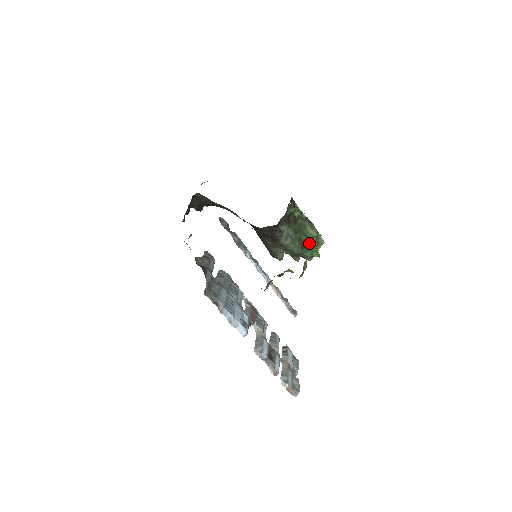
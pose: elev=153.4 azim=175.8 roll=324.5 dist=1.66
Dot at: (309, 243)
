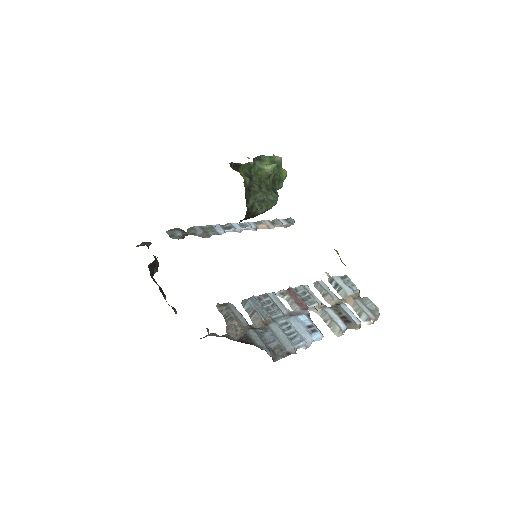
Dot at: (275, 178)
